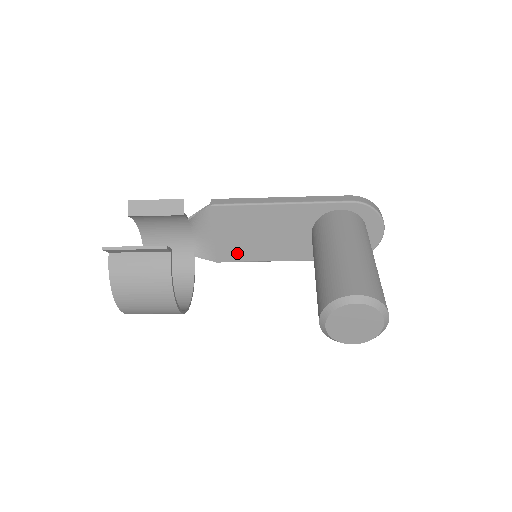
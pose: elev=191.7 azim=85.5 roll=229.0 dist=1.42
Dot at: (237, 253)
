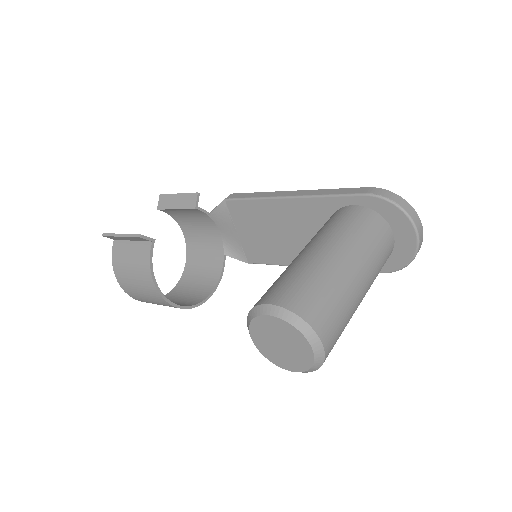
Dot at: (263, 254)
